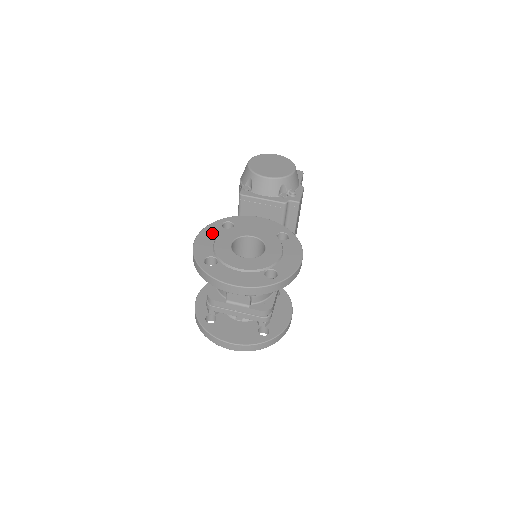
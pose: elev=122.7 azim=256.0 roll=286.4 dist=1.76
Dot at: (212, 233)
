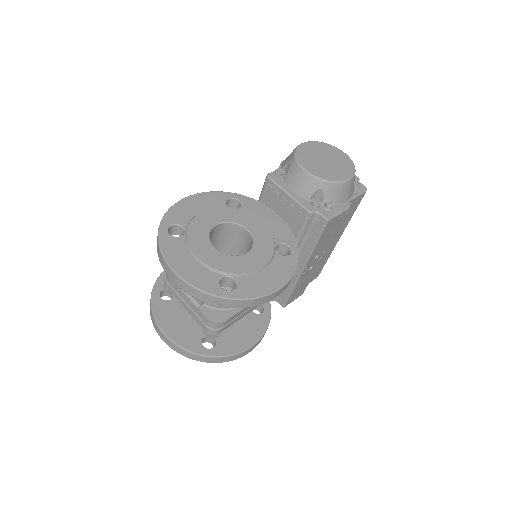
Dot at: (208, 202)
